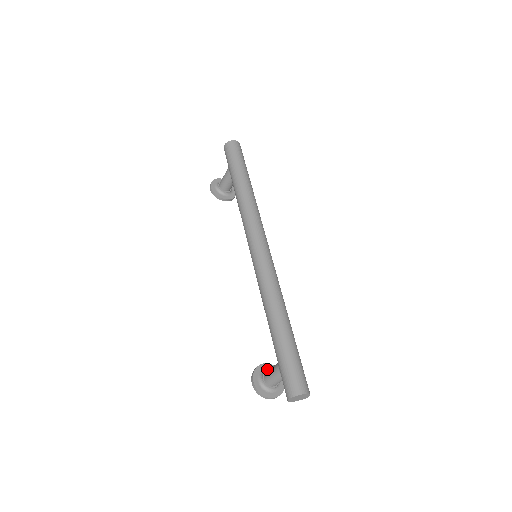
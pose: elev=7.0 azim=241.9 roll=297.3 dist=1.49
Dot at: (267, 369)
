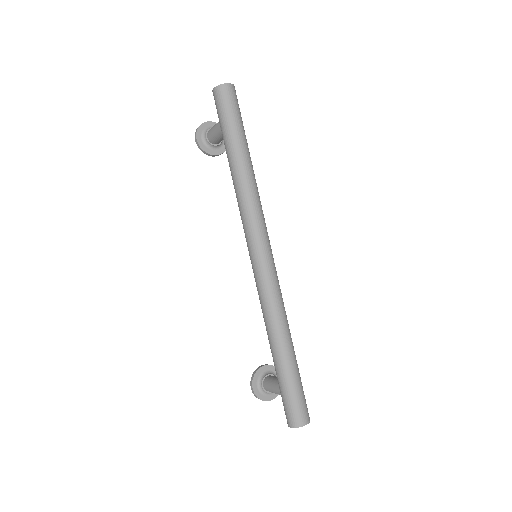
Dot at: (266, 372)
